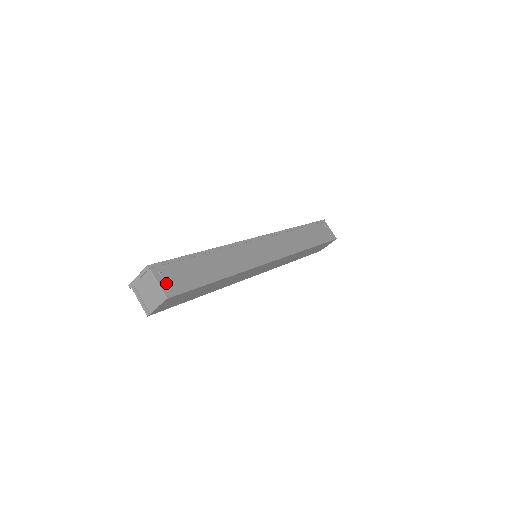
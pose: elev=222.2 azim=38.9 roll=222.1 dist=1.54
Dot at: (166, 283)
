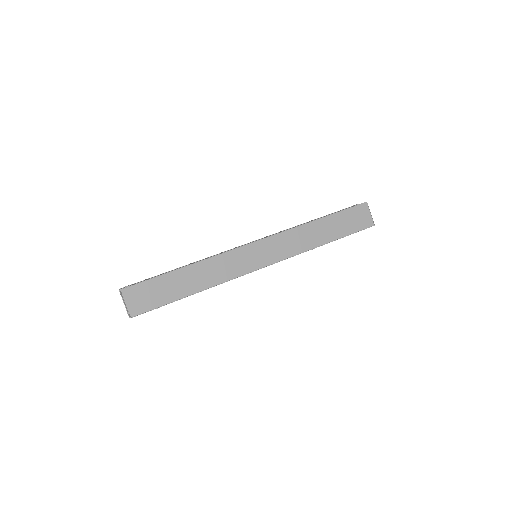
Dot at: occluded
